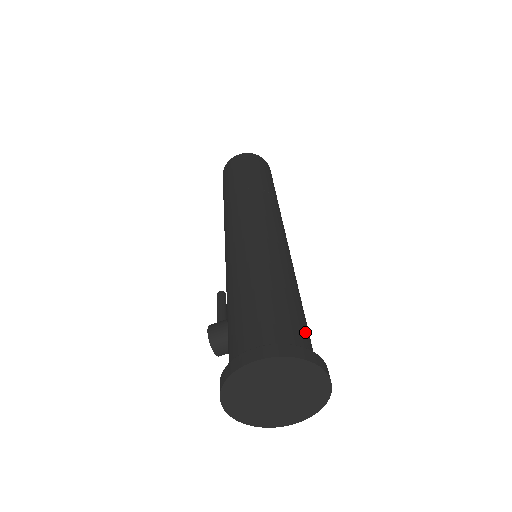
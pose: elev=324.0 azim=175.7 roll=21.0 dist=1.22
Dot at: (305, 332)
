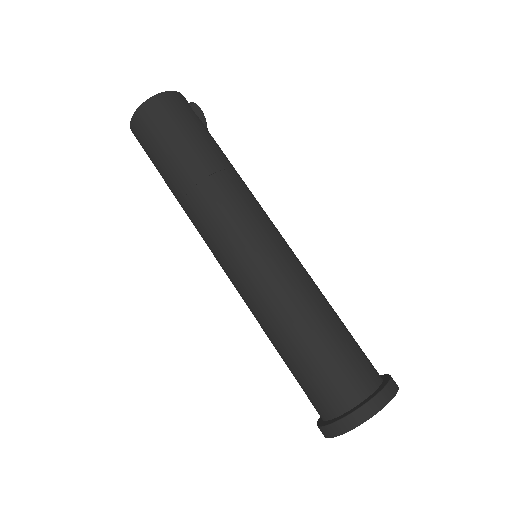
Dot at: (341, 374)
